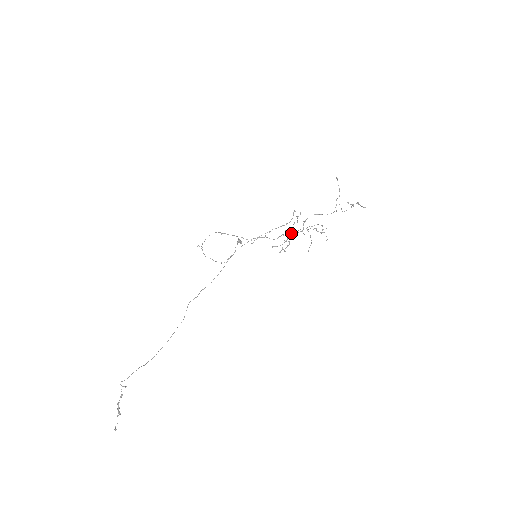
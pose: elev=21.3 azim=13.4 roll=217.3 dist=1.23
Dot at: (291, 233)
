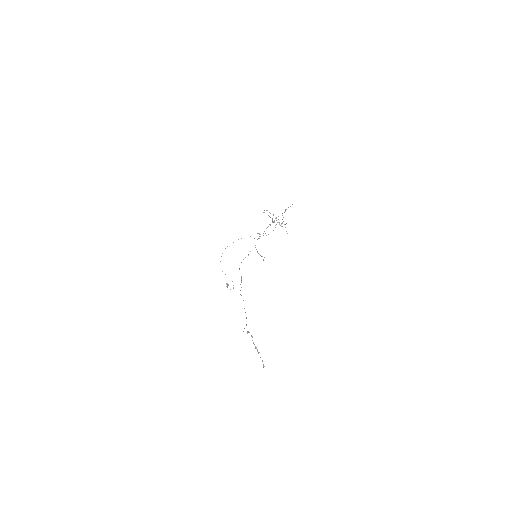
Dot at: occluded
